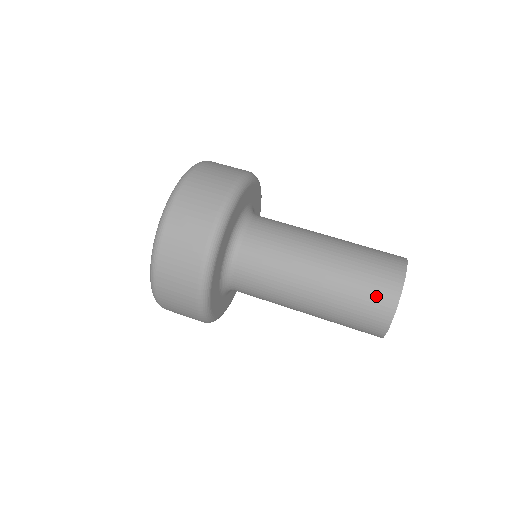
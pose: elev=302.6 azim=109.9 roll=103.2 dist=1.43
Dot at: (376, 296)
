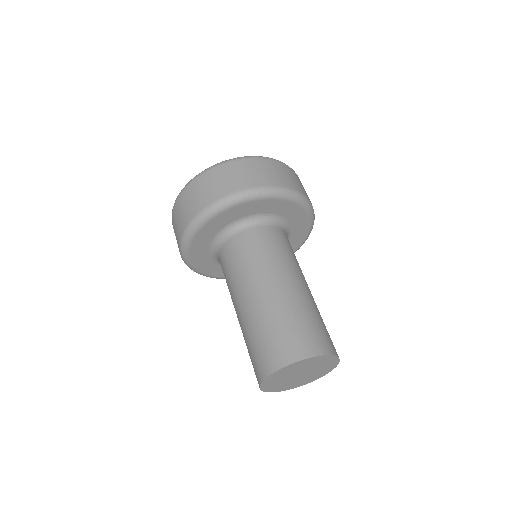
Dot at: (313, 335)
